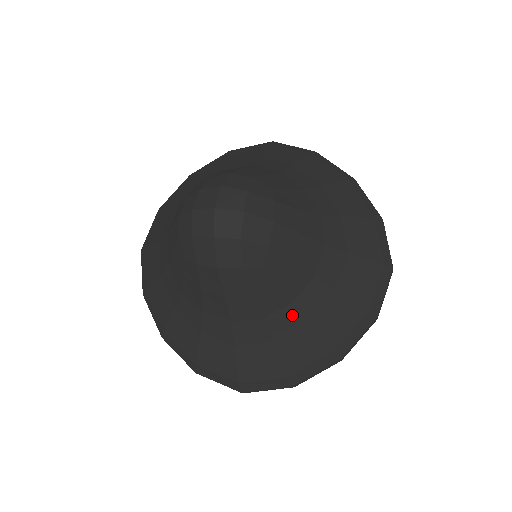
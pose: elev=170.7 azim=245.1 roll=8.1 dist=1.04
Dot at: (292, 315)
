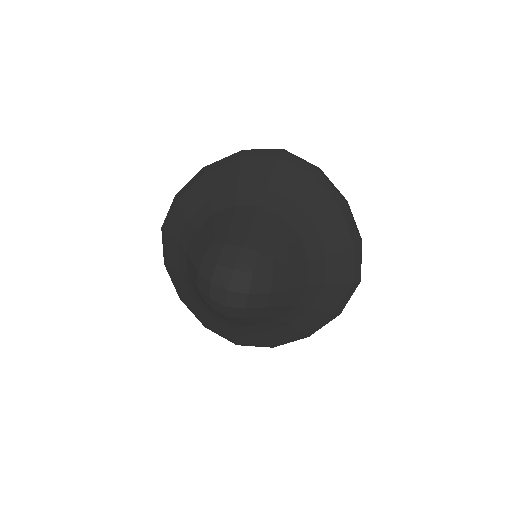
Dot at: (277, 324)
